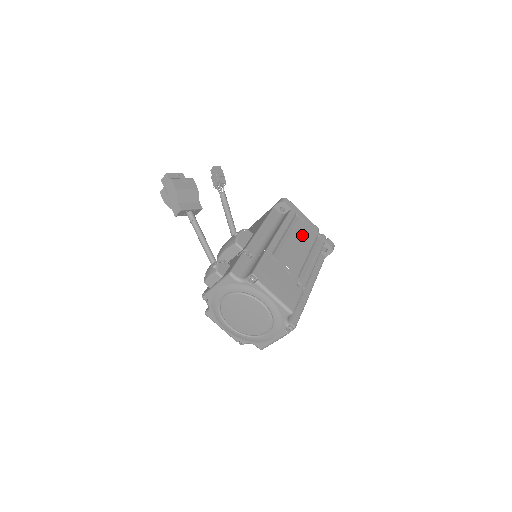
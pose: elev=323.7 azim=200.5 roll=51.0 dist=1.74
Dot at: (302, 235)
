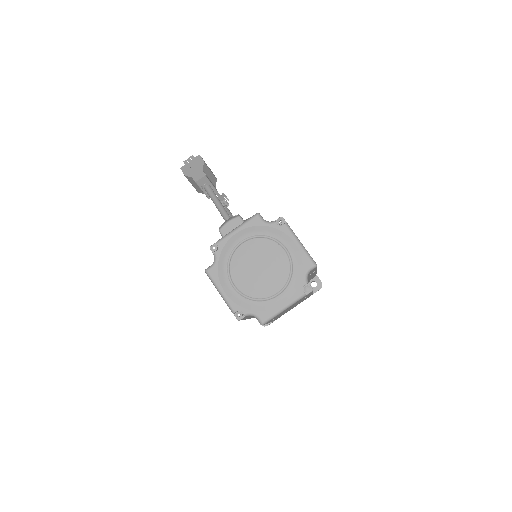
Dot at: occluded
